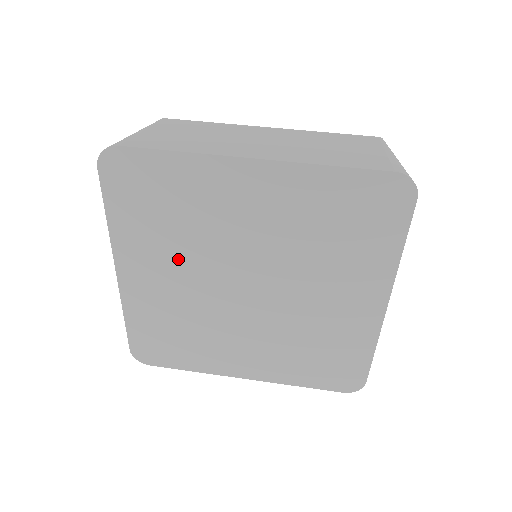
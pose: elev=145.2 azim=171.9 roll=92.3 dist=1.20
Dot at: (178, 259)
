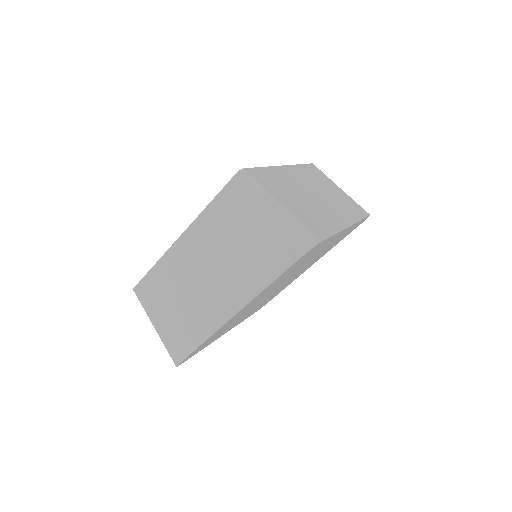
Dot at: occluded
